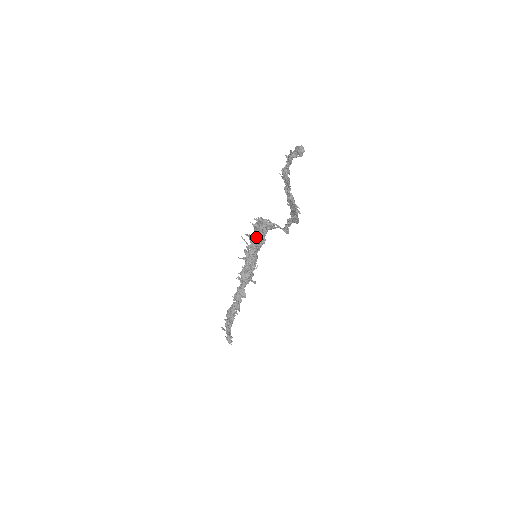
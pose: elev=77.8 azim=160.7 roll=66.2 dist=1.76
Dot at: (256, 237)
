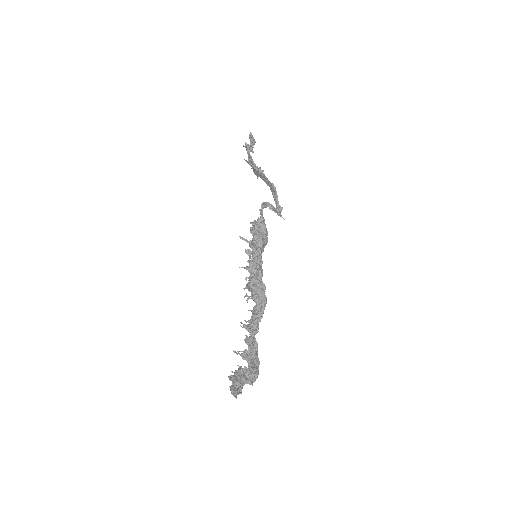
Dot at: occluded
